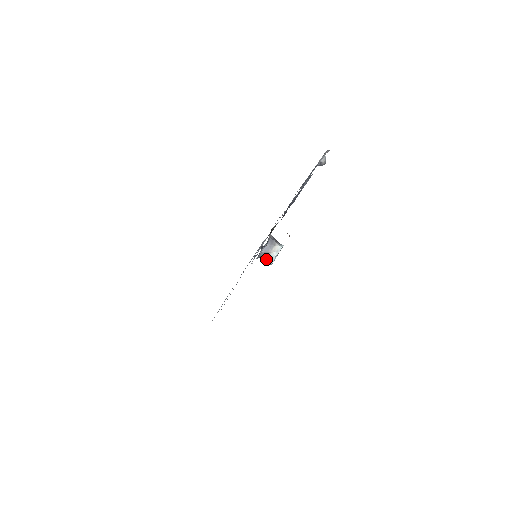
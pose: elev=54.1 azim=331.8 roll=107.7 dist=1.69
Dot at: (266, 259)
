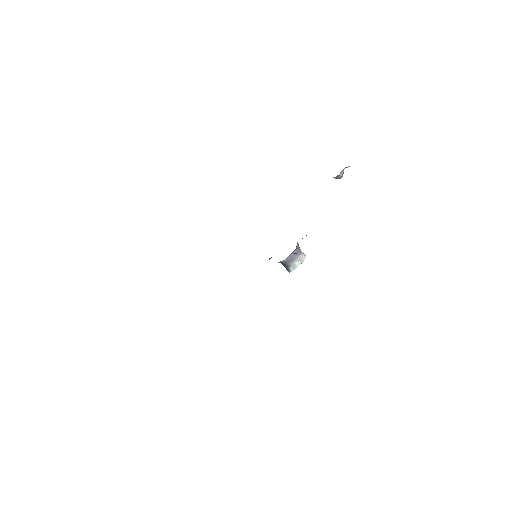
Dot at: (287, 266)
